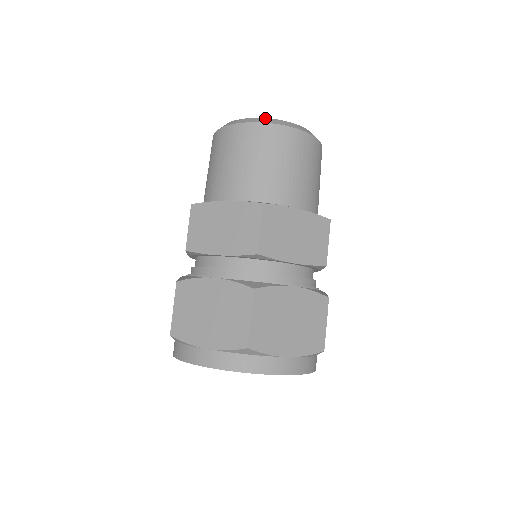
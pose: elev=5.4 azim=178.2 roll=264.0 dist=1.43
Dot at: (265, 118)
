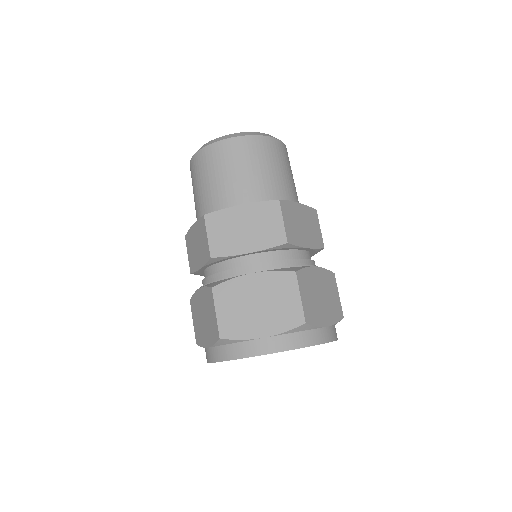
Dot at: (249, 132)
